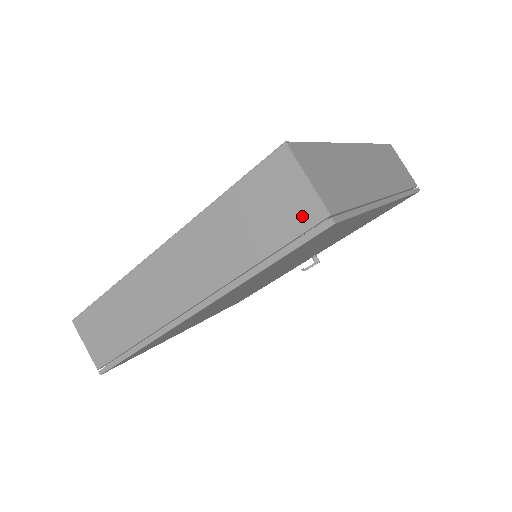
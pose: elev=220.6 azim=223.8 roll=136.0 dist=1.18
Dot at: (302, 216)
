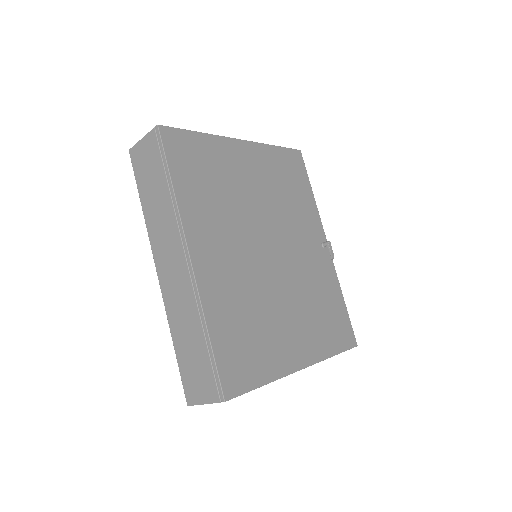
Dot at: (153, 146)
